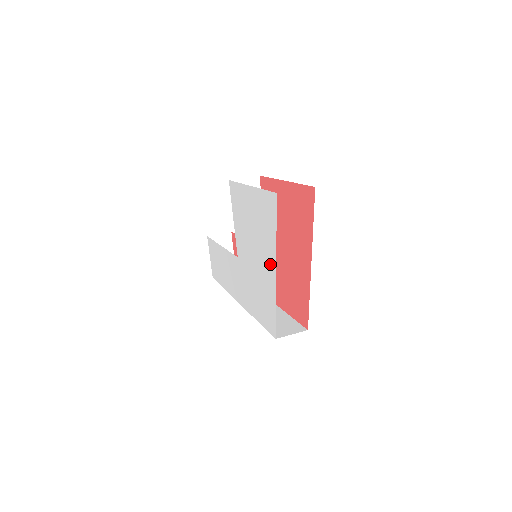
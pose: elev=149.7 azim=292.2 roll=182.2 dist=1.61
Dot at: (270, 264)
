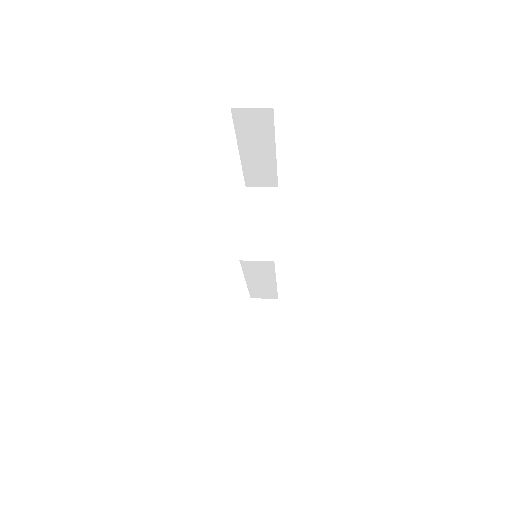
Dot at: occluded
